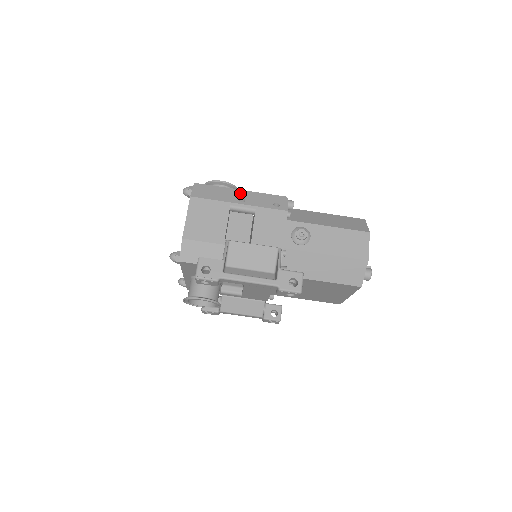
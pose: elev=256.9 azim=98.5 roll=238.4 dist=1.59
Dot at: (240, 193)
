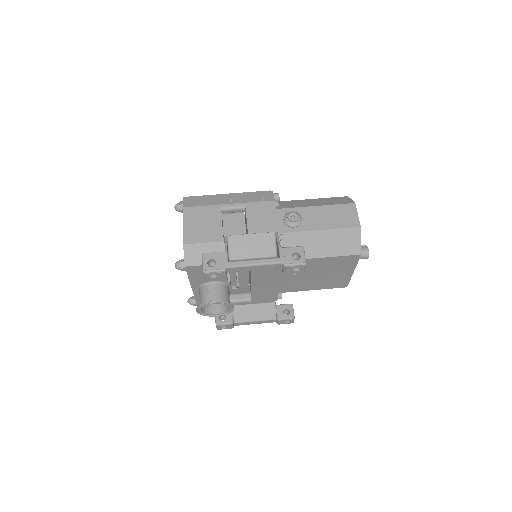
Dot at: (228, 196)
